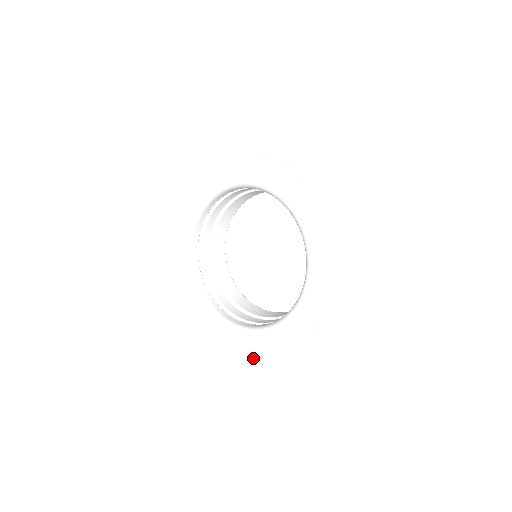
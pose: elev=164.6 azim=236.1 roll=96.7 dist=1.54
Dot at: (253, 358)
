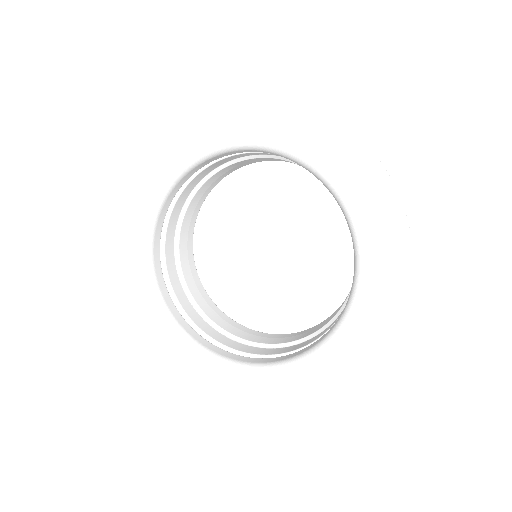
Dot at: (316, 402)
